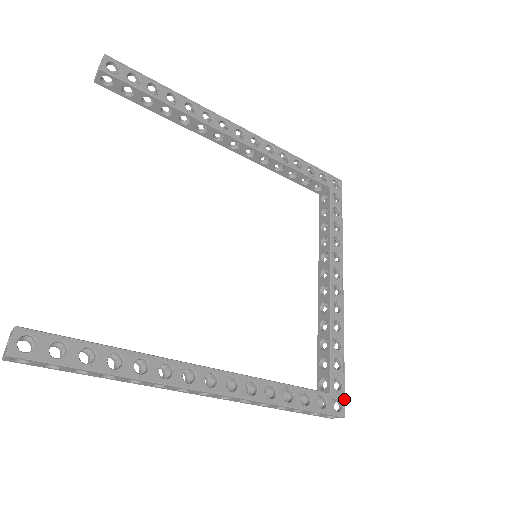
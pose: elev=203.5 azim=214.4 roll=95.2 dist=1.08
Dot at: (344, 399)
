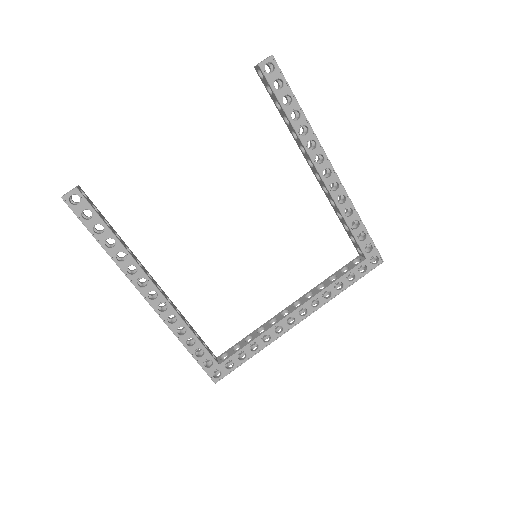
Dot at: (225, 375)
